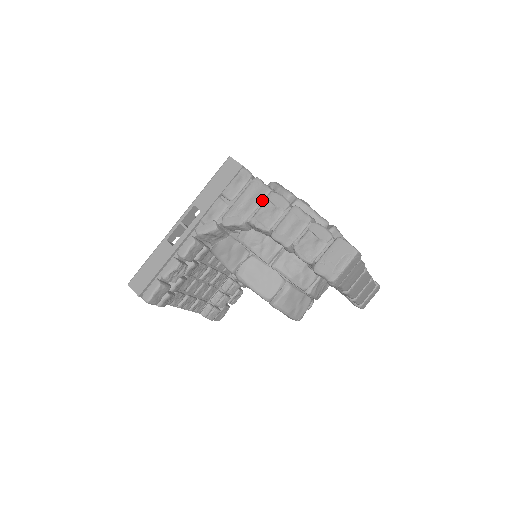
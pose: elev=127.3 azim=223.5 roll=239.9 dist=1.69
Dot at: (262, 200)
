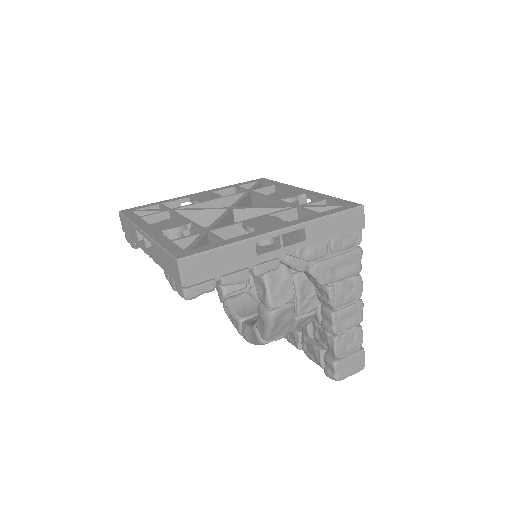
Dot at: (351, 276)
